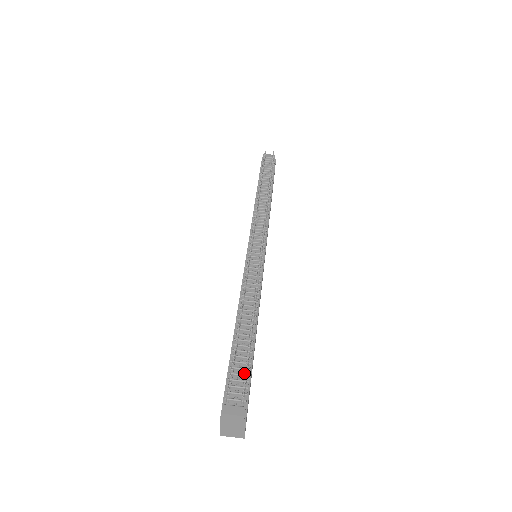
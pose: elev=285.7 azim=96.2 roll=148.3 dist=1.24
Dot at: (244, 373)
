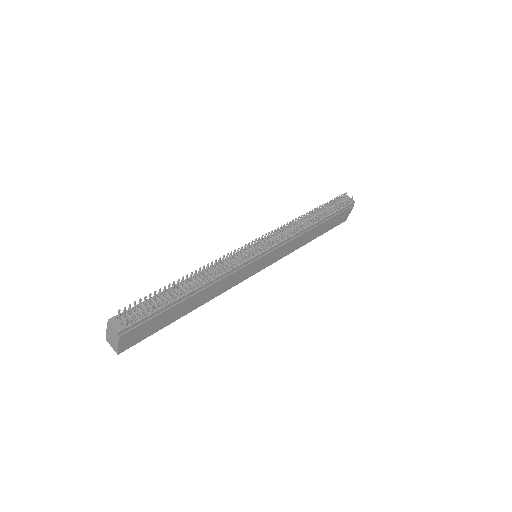
Dot at: (150, 310)
